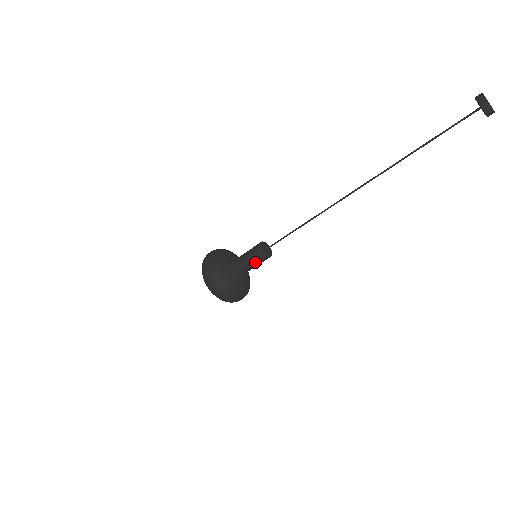
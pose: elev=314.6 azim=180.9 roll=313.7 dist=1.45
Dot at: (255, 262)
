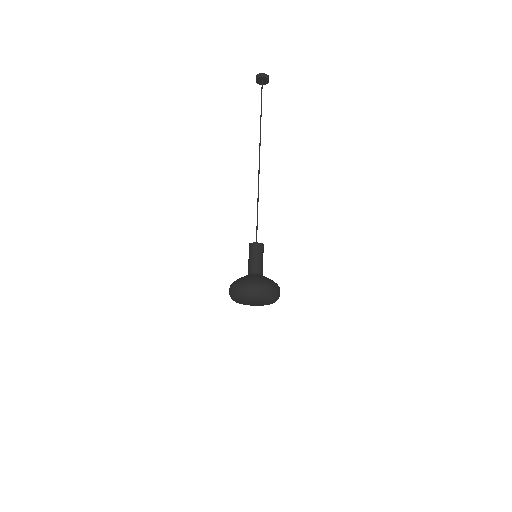
Dot at: (251, 255)
